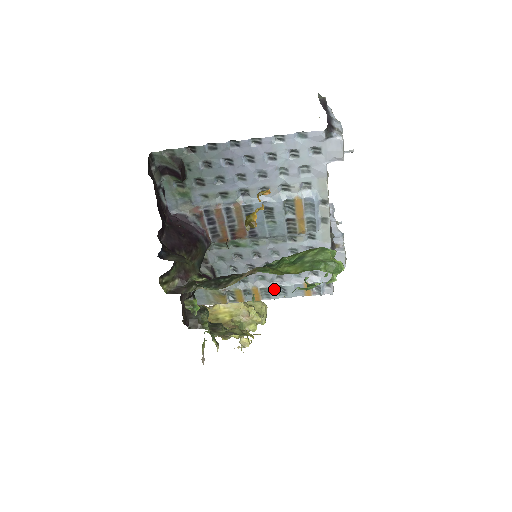
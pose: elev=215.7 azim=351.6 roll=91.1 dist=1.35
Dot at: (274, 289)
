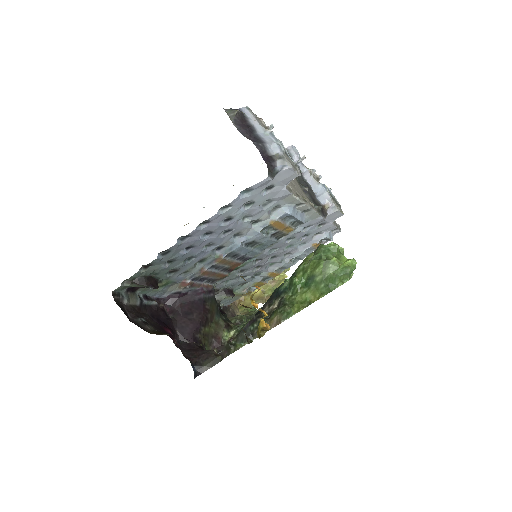
Dot at: (288, 264)
